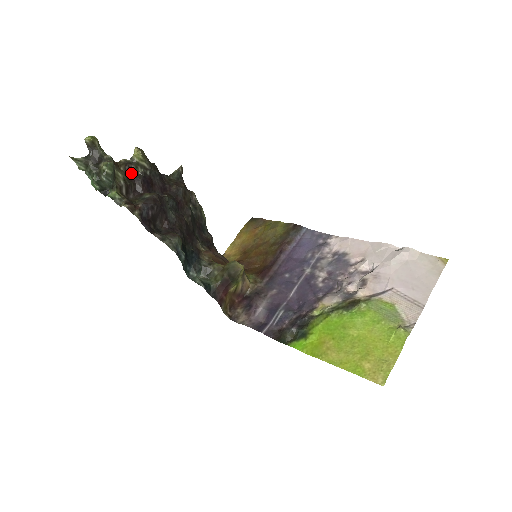
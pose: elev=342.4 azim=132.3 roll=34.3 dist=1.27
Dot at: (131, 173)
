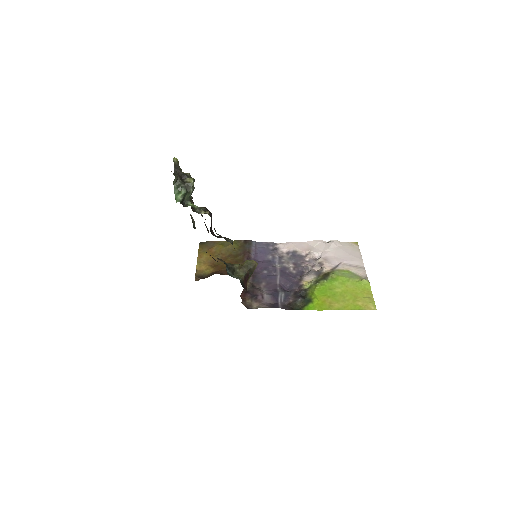
Dot at: occluded
